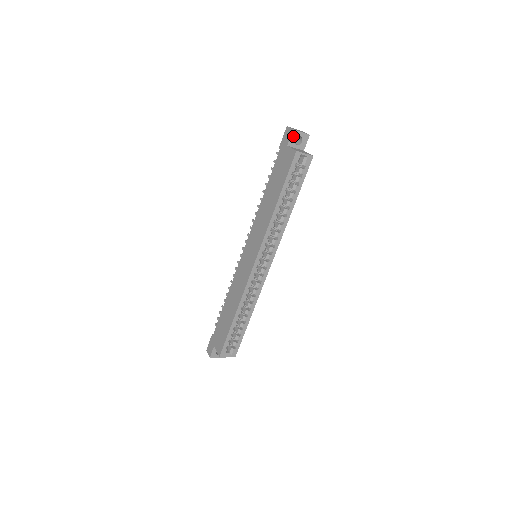
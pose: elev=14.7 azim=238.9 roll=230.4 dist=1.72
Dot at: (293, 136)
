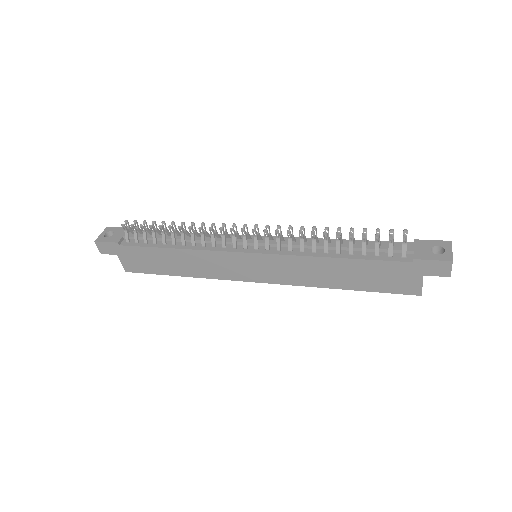
Dot at: (440, 273)
